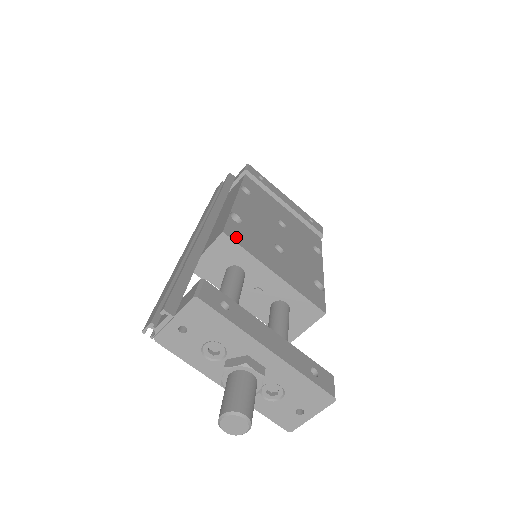
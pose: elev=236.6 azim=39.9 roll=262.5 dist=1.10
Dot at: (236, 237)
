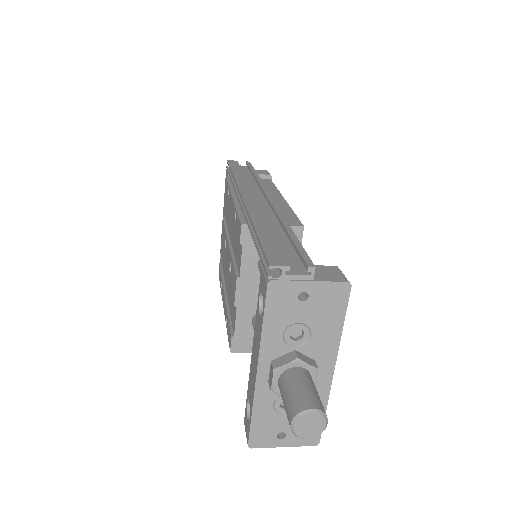
Dot at: occluded
